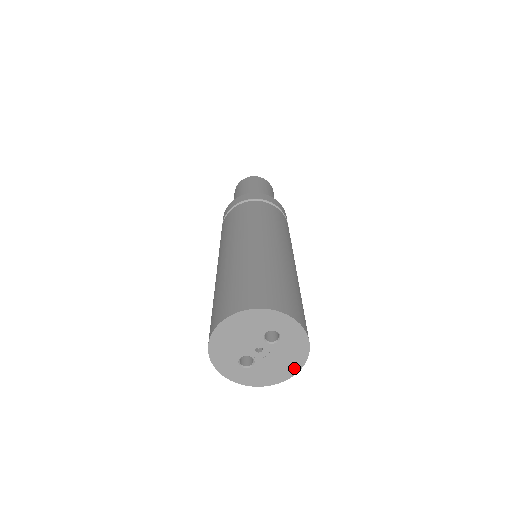
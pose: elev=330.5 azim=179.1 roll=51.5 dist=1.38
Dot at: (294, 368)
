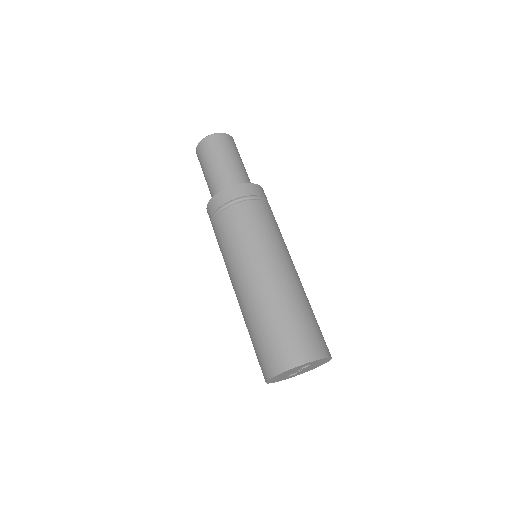
Dot at: (324, 363)
